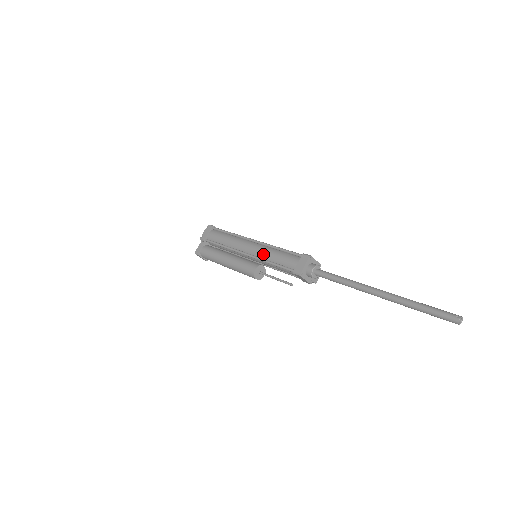
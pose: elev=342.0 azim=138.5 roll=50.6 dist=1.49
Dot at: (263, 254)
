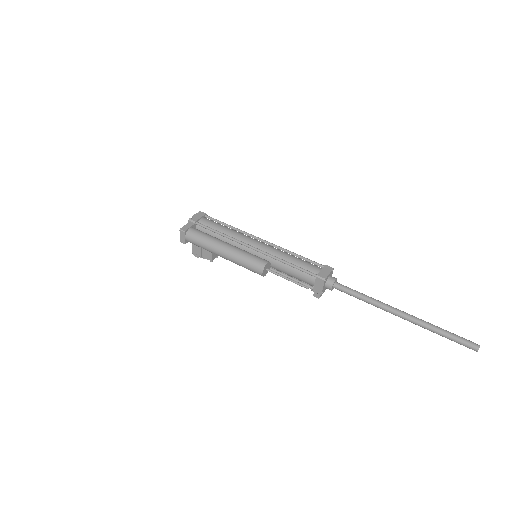
Dot at: (277, 253)
